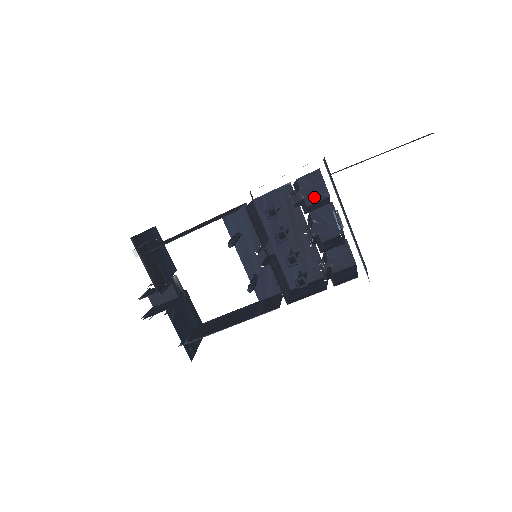
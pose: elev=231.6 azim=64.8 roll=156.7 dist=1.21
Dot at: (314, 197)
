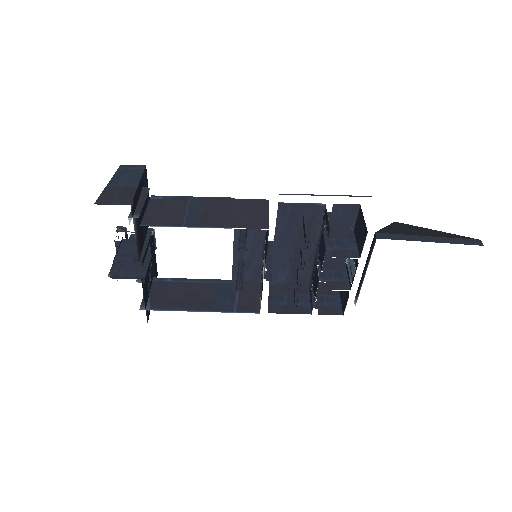
Dot at: (339, 225)
